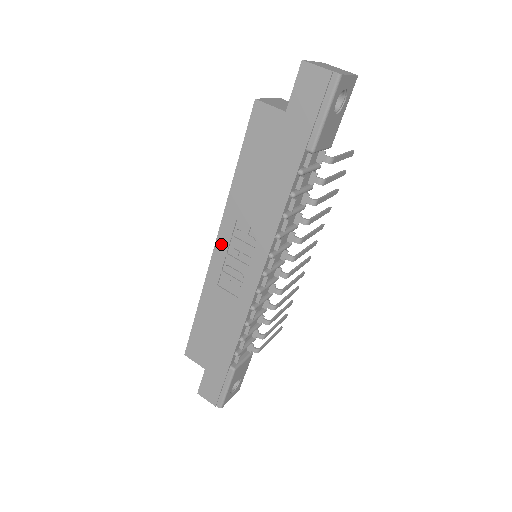
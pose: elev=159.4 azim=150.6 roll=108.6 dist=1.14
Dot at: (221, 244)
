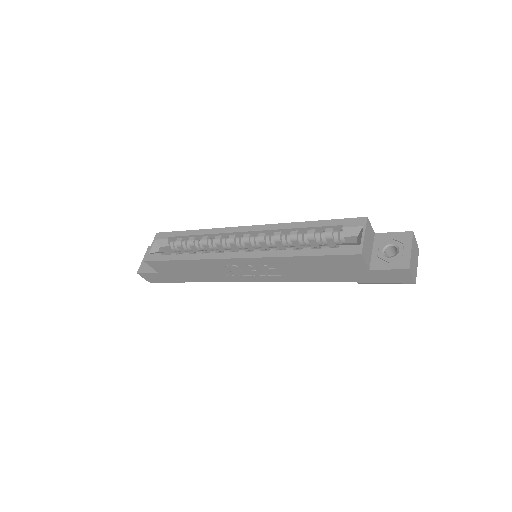
Dot at: (245, 261)
